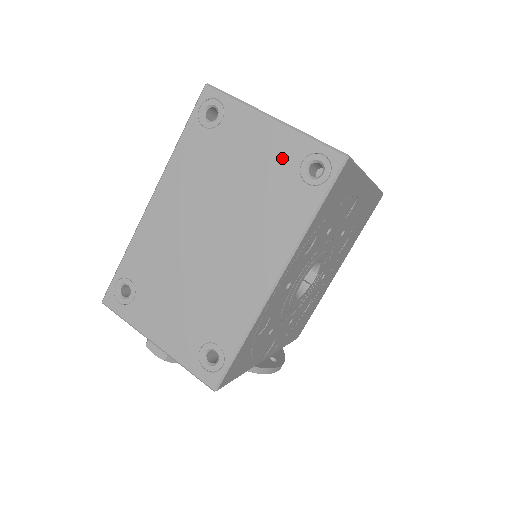
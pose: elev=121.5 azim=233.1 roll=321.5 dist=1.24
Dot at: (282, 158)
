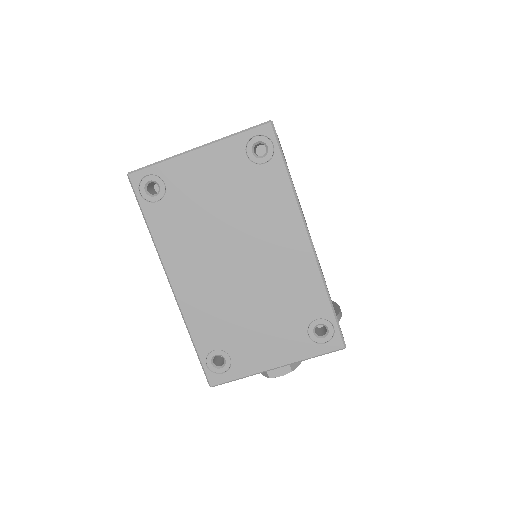
Dot at: (231, 165)
